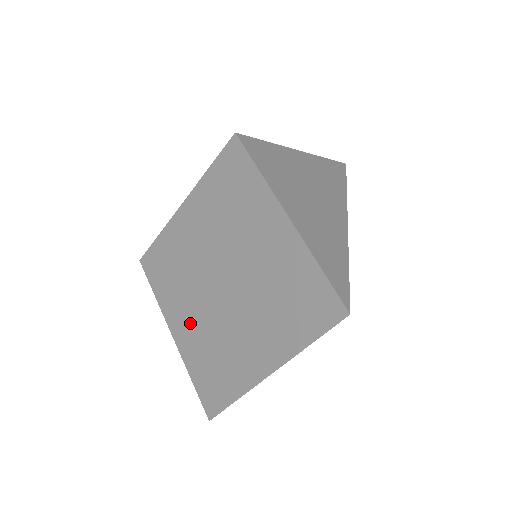
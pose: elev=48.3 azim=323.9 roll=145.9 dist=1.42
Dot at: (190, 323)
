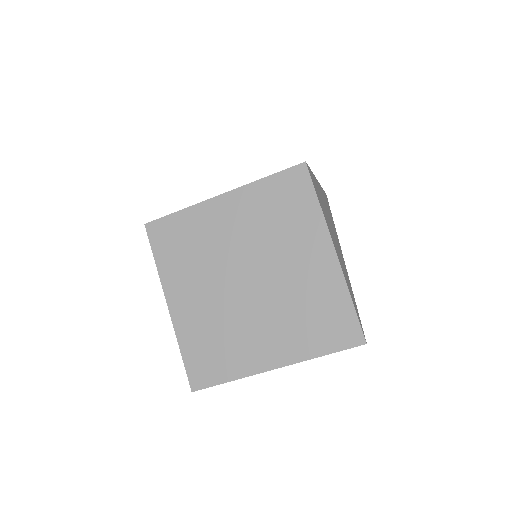
Dot at: (196, 303)
